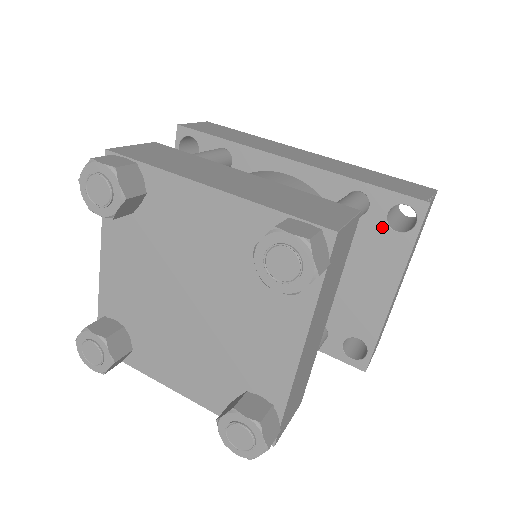
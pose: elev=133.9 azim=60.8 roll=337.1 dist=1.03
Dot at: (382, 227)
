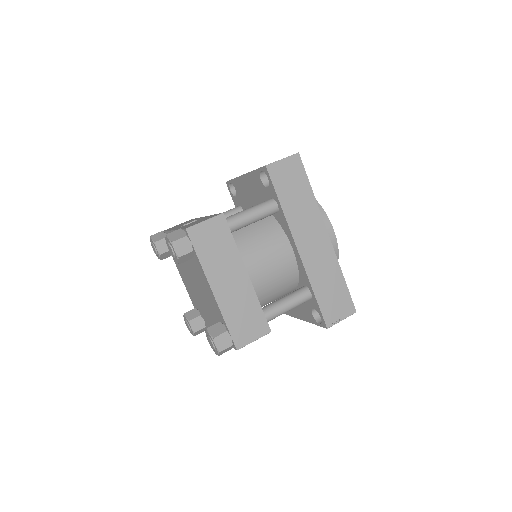
Dot at: (310, 308)
